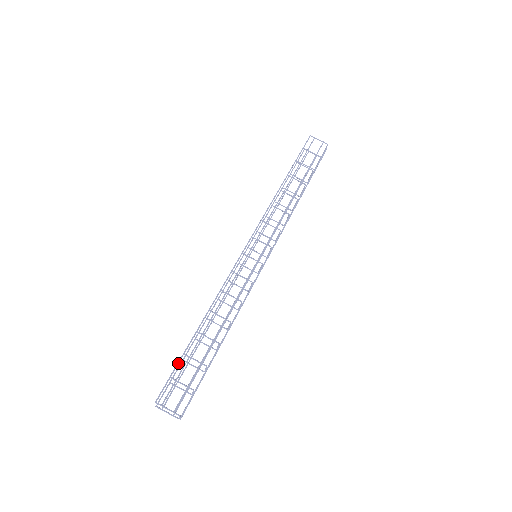
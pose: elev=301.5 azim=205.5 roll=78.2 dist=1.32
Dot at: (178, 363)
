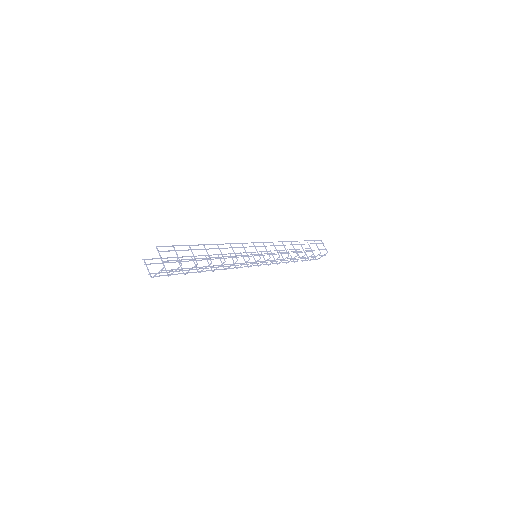
Dot at: (184, 245)
